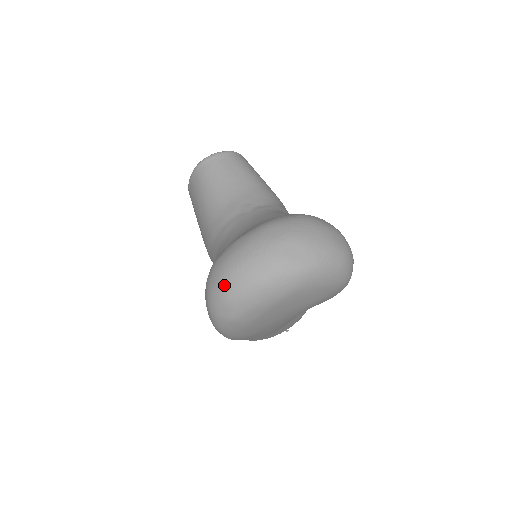
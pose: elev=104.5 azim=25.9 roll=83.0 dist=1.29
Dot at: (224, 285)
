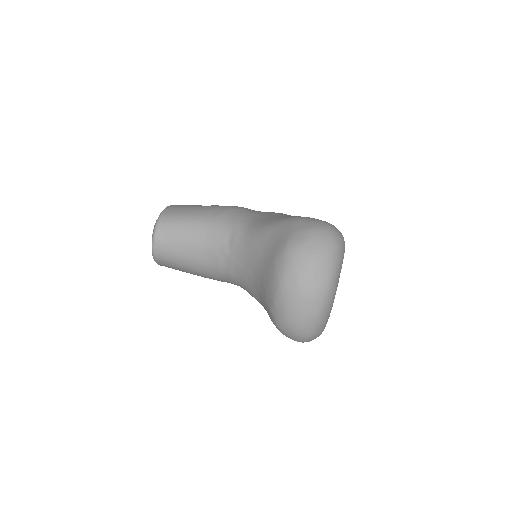
Dot at: (301, 334)
